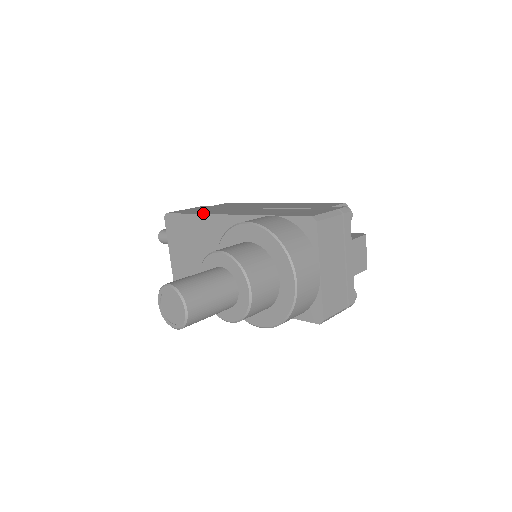
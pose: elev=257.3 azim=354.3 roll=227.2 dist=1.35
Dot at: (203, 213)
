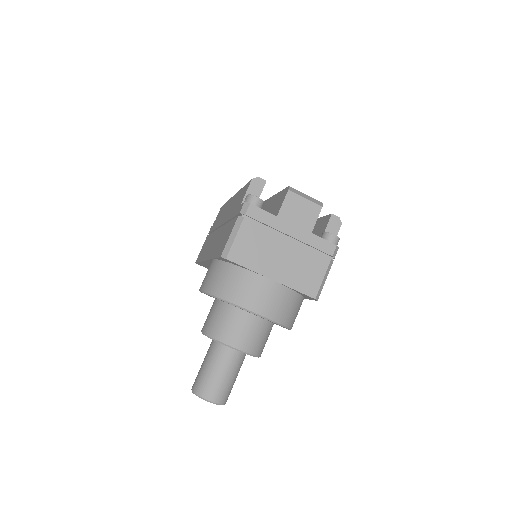
Dot at: (201, 259)
